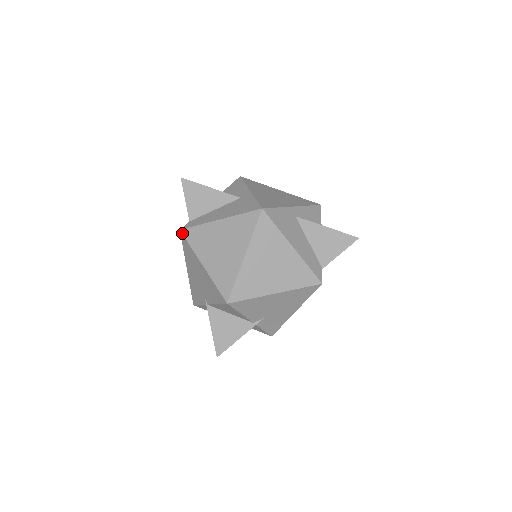
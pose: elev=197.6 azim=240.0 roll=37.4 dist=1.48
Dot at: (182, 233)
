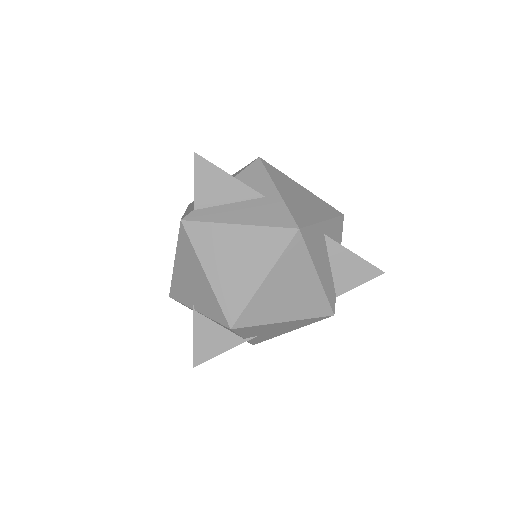
Dot at: (183, 225)
